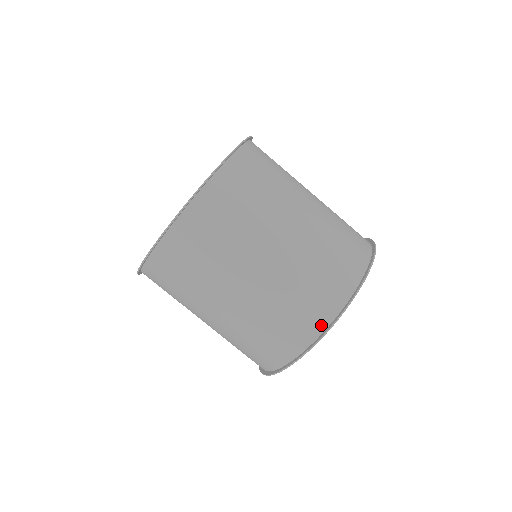
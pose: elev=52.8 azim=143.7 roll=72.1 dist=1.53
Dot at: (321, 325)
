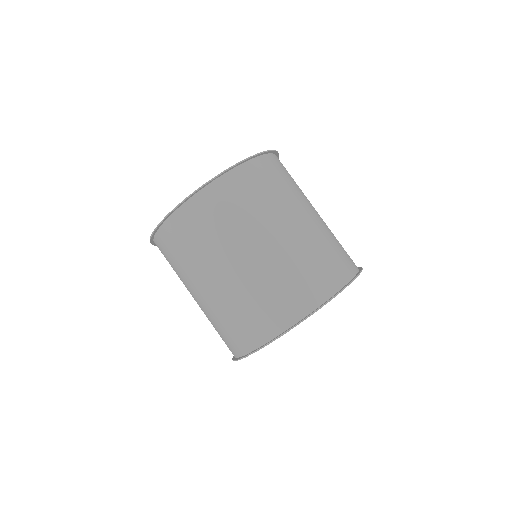
Dot at: (295, 317)
